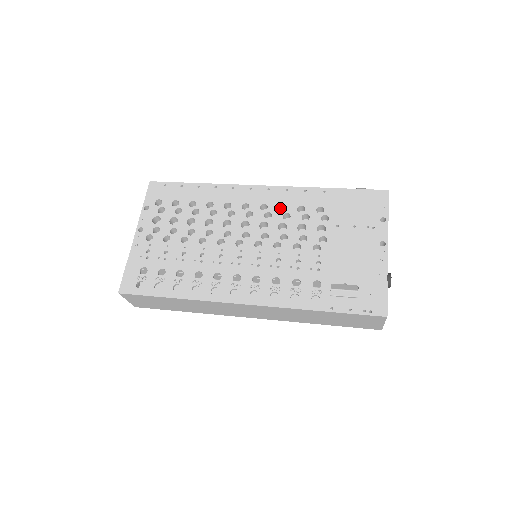
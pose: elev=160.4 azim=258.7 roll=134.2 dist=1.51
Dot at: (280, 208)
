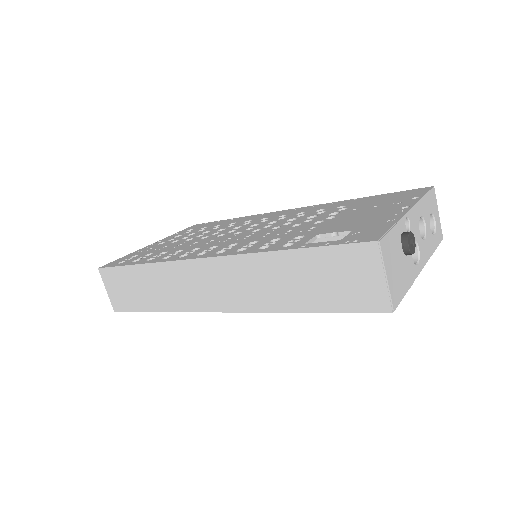
Dot at: occluded
